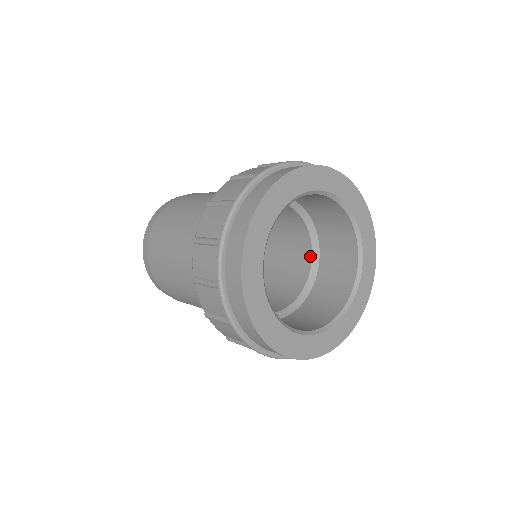
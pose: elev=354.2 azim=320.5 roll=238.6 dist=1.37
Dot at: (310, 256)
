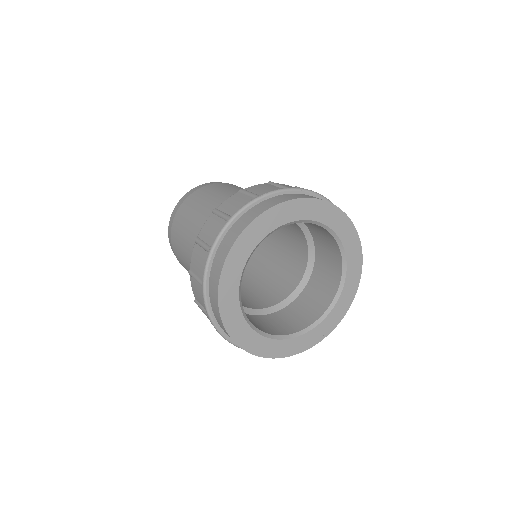
Dot at: occluded
